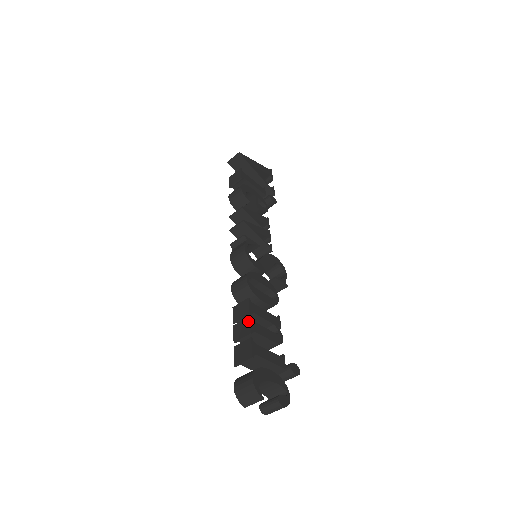
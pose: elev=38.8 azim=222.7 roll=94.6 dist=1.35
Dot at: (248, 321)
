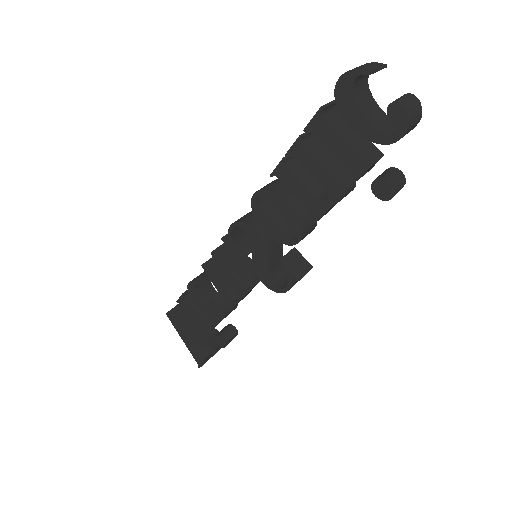
Dot at: occluded
